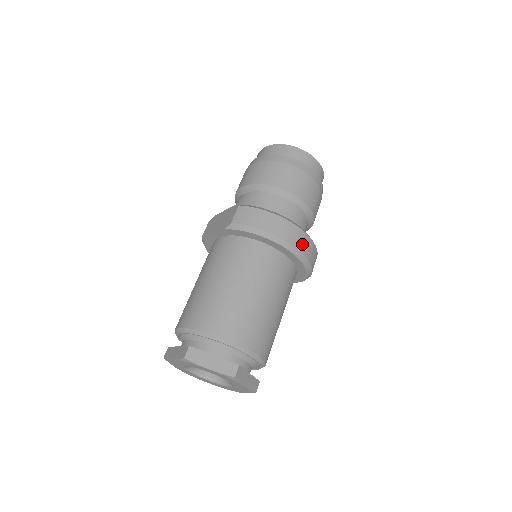
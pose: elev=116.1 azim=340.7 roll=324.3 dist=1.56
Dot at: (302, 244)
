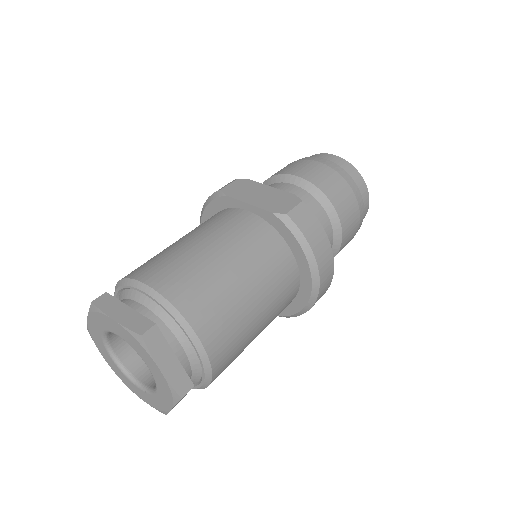
Dot at: (323, 290)
